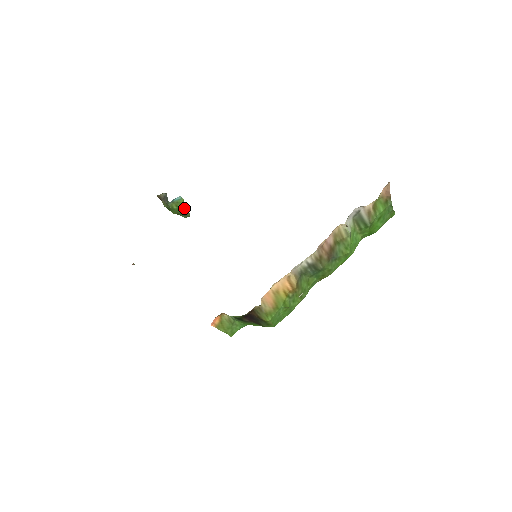
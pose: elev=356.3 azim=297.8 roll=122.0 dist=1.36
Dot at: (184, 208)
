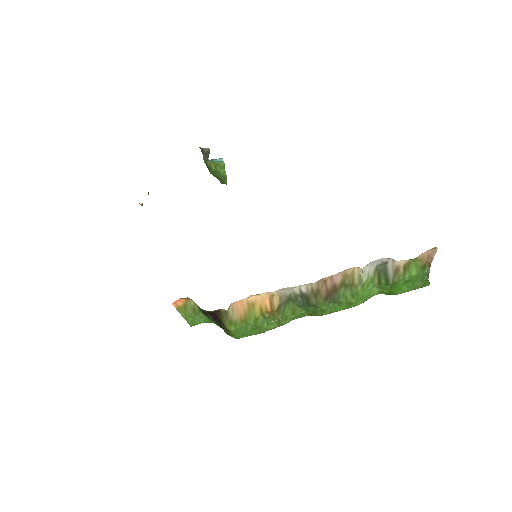
Dot at: (222, 173)
